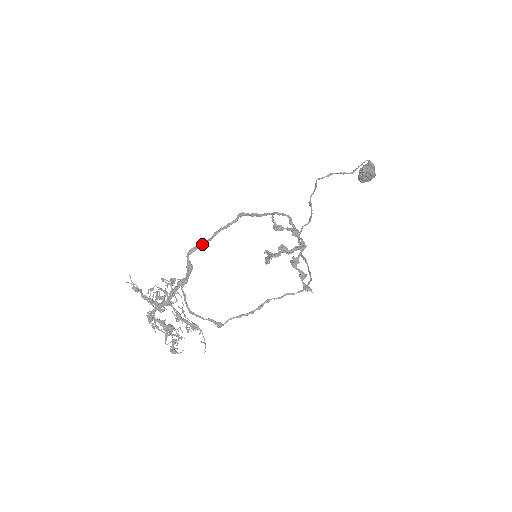
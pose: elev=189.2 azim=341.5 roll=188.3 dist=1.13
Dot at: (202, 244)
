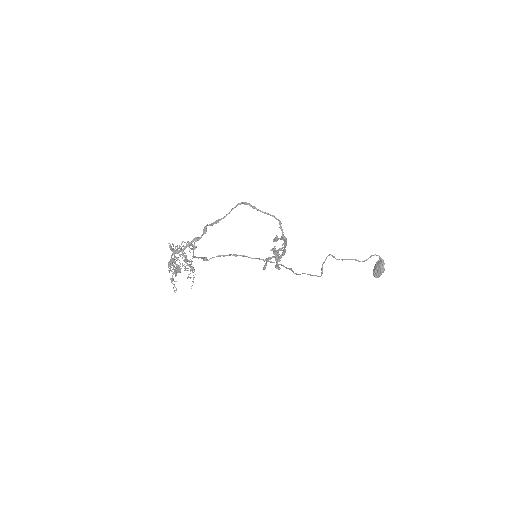
Dot at: (218, 220)
